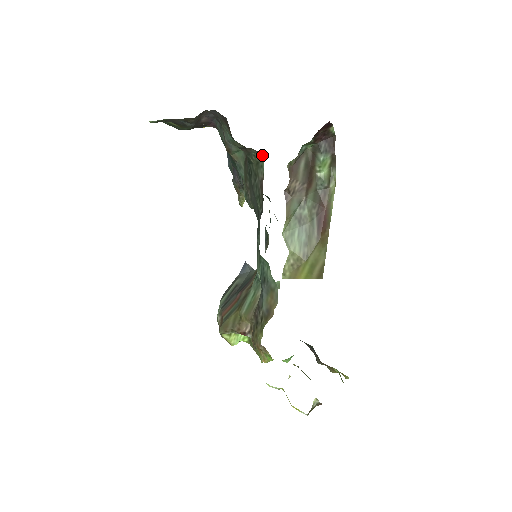
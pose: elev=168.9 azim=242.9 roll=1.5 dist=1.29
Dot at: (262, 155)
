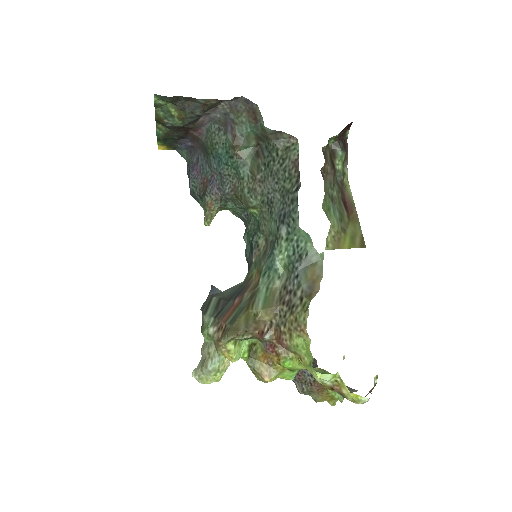
Dot at: (296, 139)
